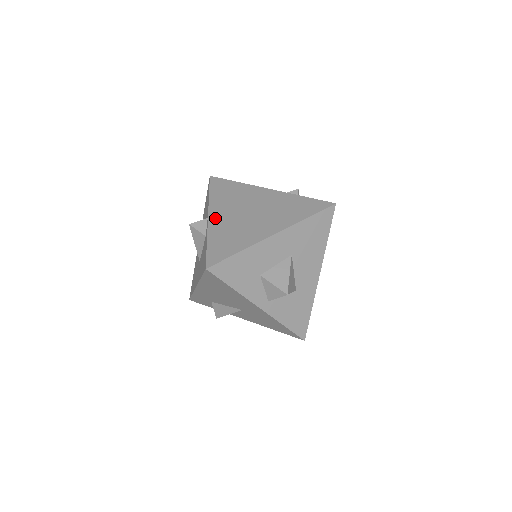
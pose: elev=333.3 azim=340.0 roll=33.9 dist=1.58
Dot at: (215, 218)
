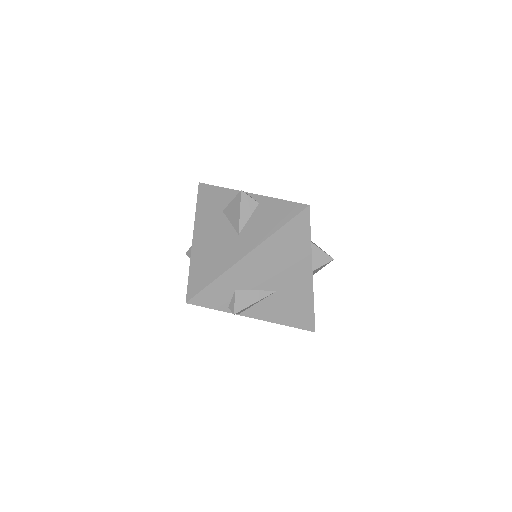
Dot at: occluded
